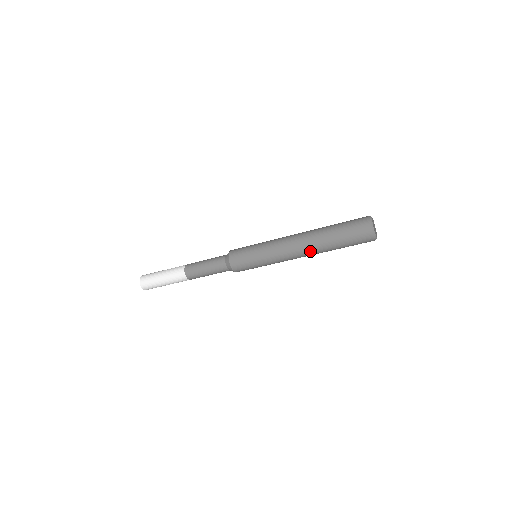
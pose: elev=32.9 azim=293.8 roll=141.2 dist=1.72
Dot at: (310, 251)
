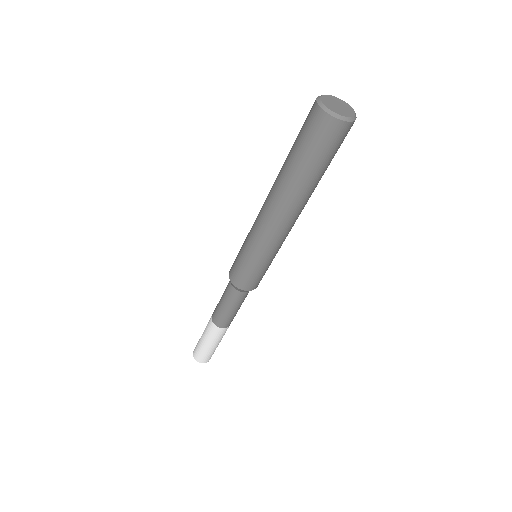
Dot at: (298, 208)
